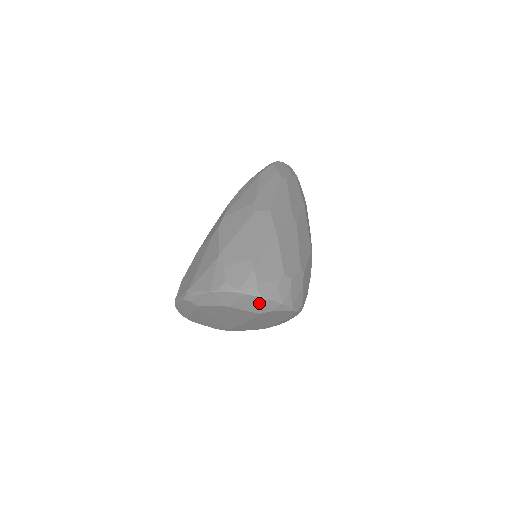
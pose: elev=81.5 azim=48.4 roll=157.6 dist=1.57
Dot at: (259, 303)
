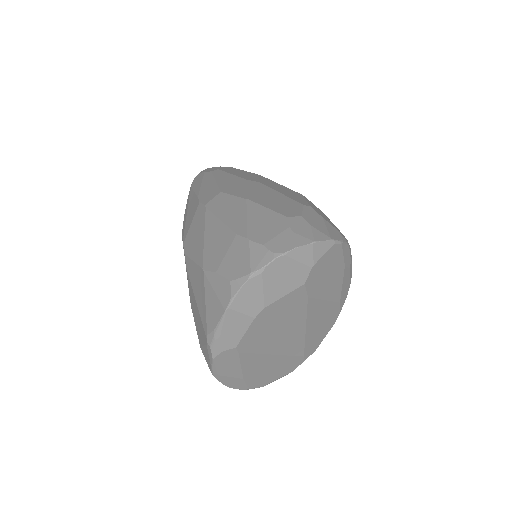
Dot at: (289, 267)
